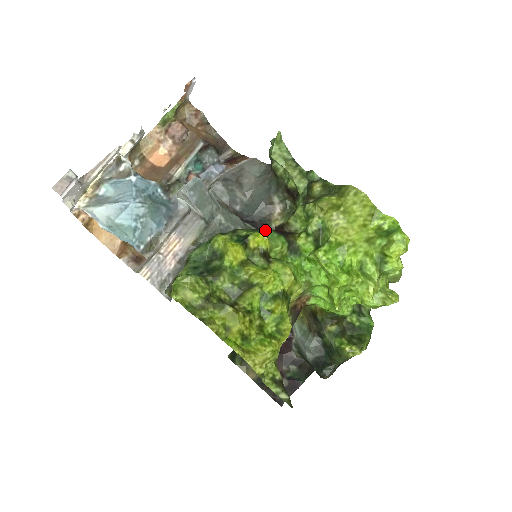
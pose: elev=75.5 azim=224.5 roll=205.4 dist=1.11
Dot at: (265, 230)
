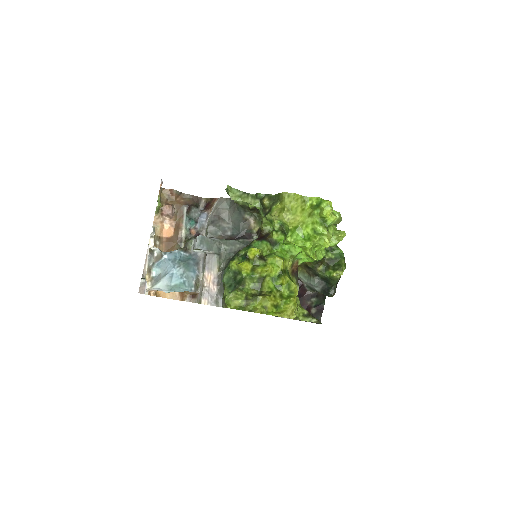
Dot at: (253, 243)
